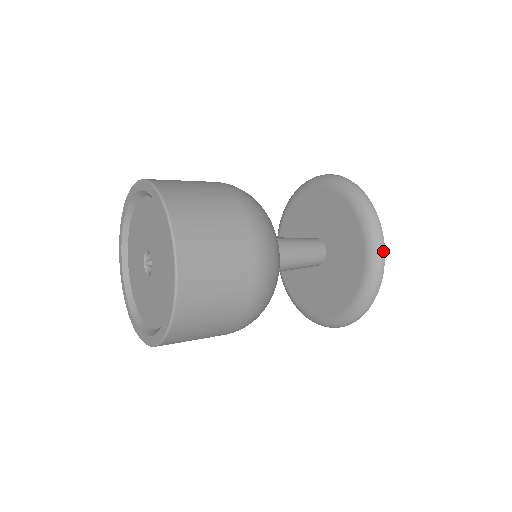
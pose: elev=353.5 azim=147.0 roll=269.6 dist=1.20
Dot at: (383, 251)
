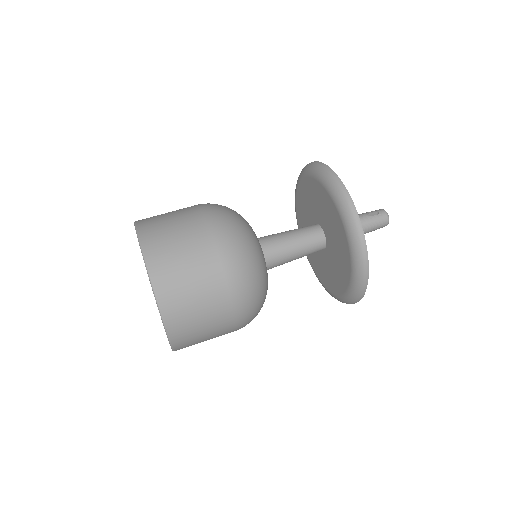
Dot at: (331, 171)
